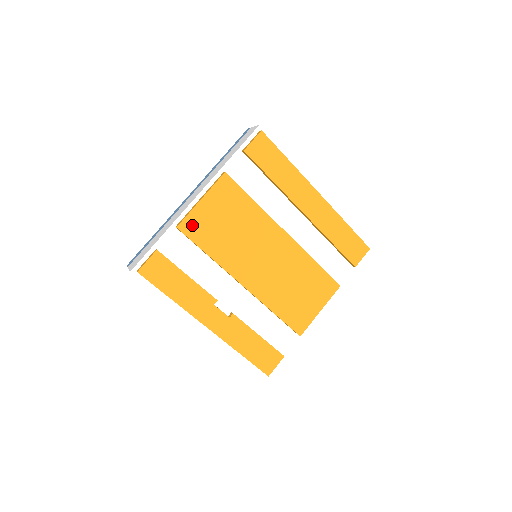
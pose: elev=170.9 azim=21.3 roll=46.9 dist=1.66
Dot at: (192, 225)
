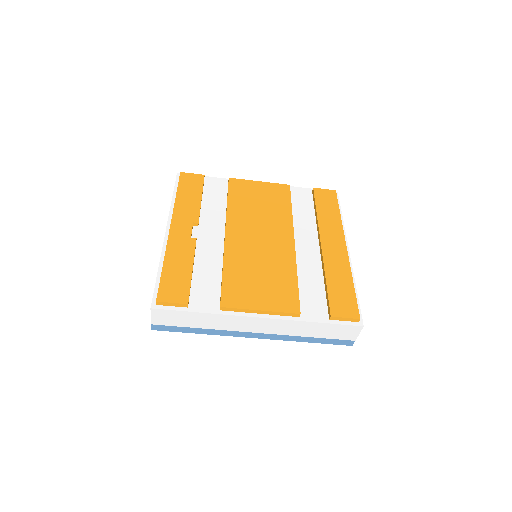
Dot at: (239, 184)
